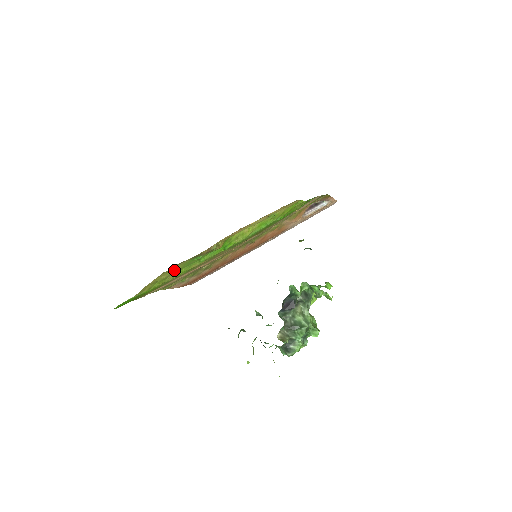
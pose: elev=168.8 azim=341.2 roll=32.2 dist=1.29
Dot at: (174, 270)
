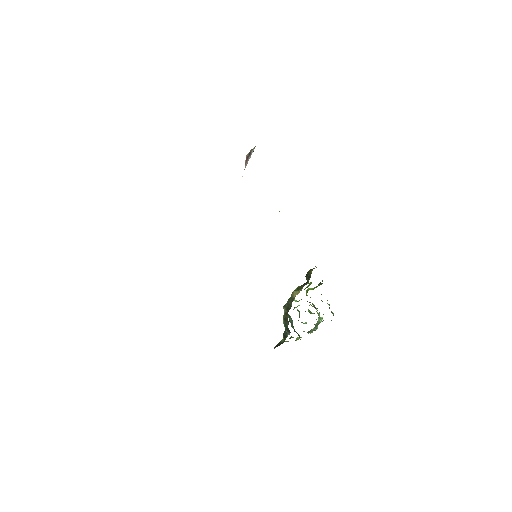
Dot at: occluded
